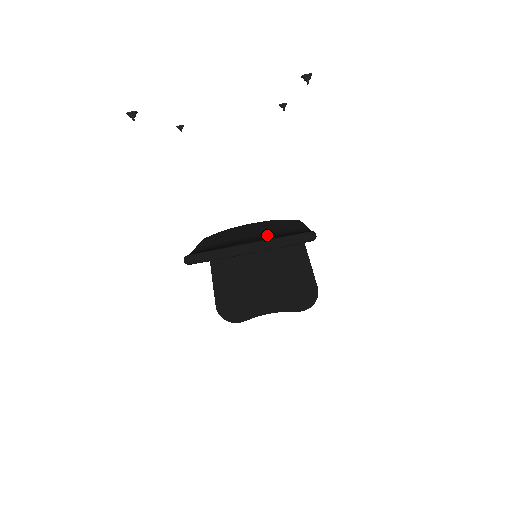
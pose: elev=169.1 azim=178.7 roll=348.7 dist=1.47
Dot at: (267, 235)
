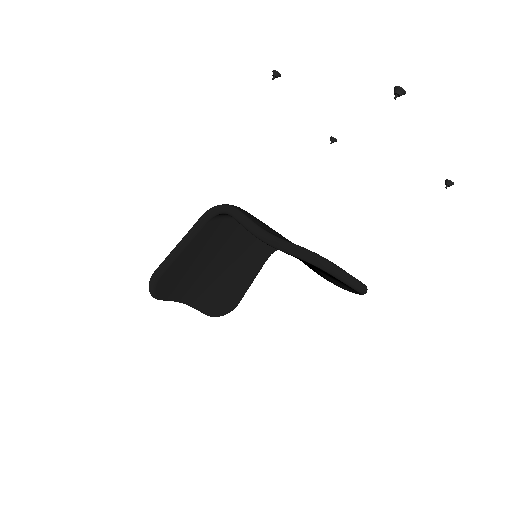
Dot at: occluded
